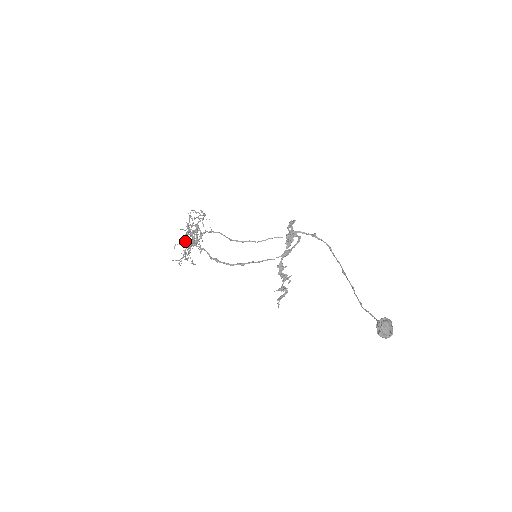
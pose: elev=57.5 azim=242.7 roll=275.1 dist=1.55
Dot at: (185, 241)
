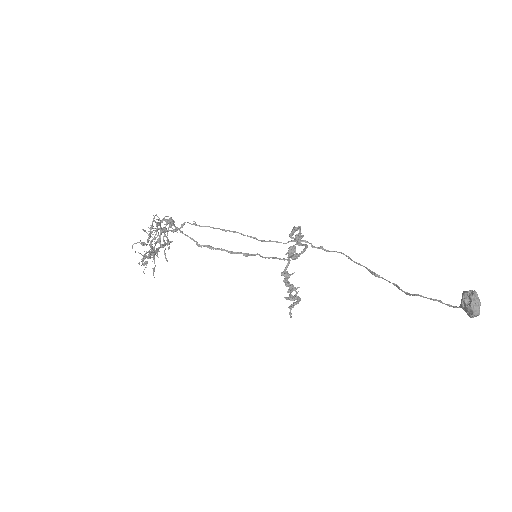
Dot at: (146, 244)
